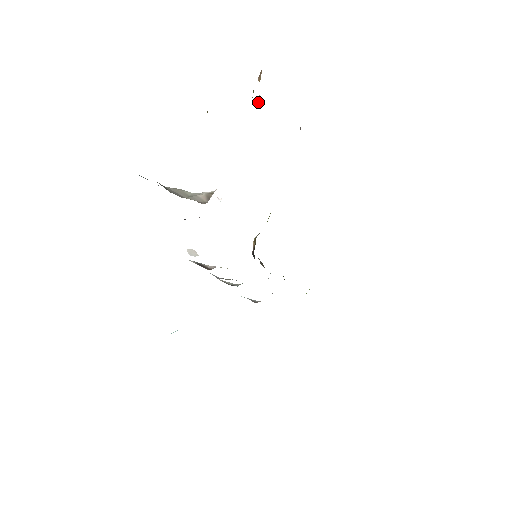
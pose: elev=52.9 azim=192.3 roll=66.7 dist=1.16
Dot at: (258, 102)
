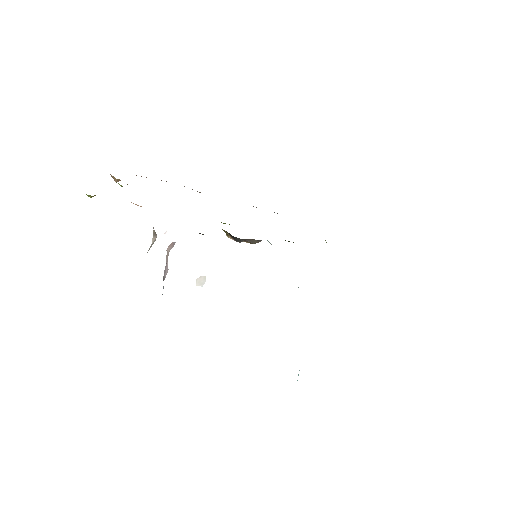
Dot at: occluded
